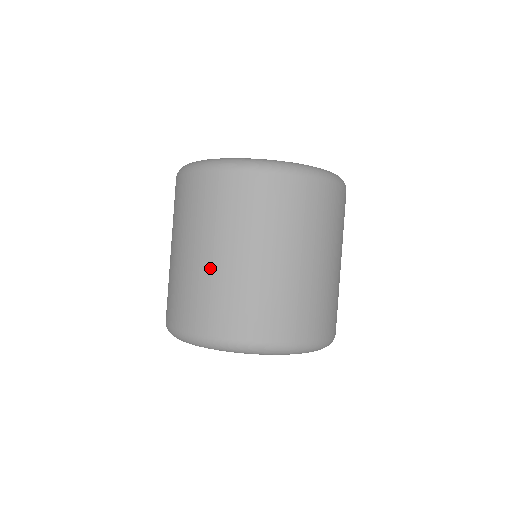
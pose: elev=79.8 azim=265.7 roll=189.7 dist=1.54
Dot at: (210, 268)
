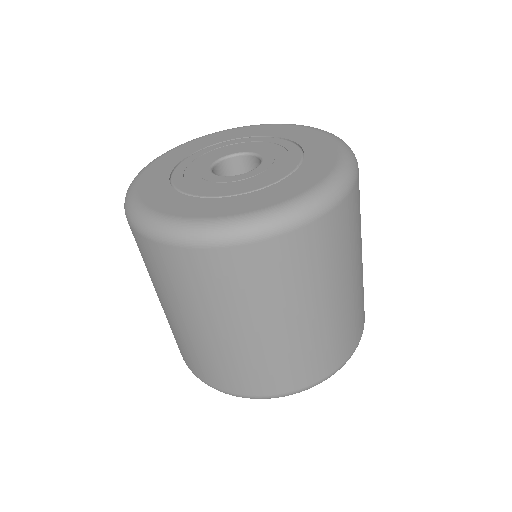
Dot at: (222, 344)
